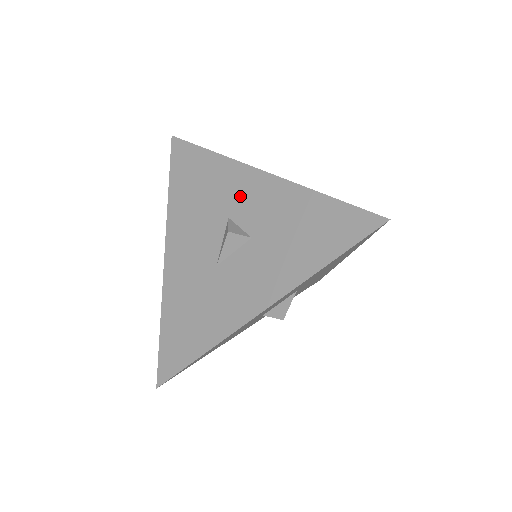
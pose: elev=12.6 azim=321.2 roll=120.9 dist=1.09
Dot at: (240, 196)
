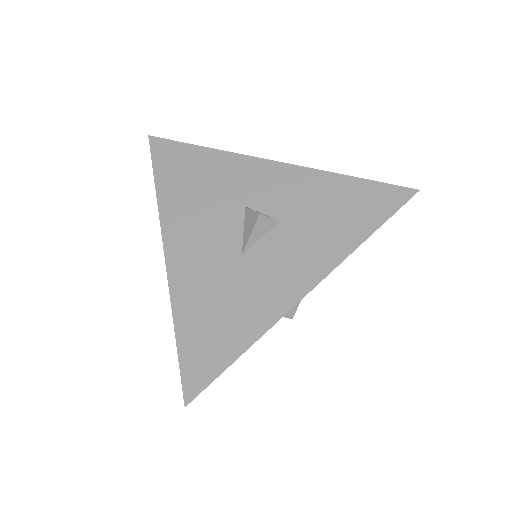
Dot at: (255, 185)
